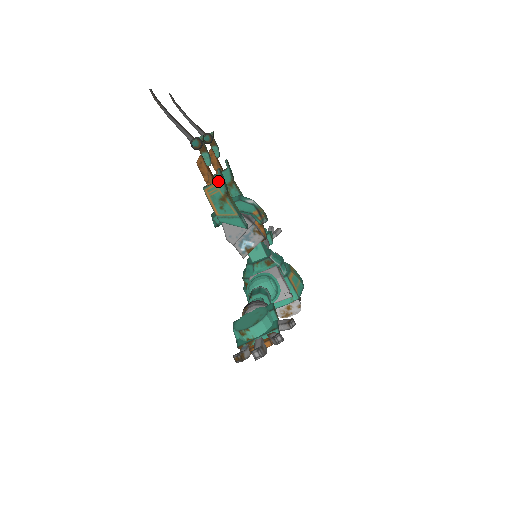
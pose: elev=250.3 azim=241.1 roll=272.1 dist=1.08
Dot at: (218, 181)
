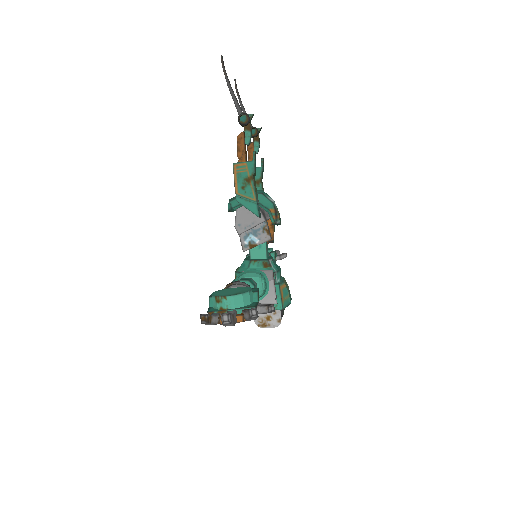
Dot at: (250, 161)
